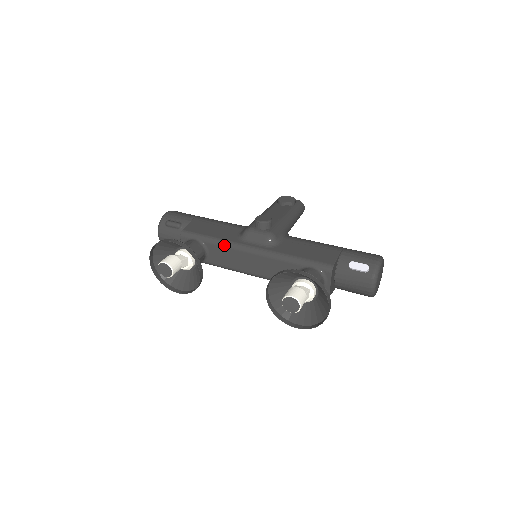
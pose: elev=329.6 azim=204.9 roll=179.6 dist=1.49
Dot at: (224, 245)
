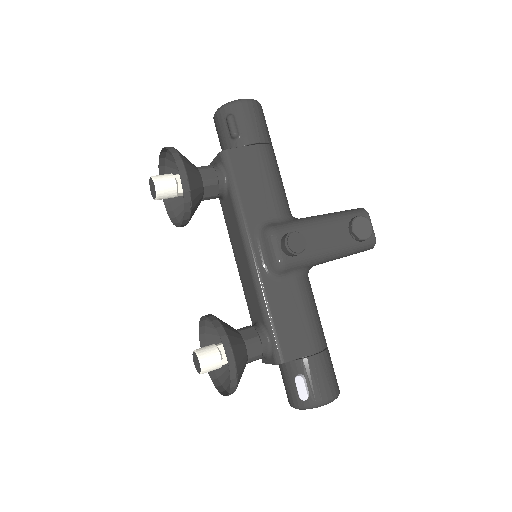
Dot at: (238, 217)
